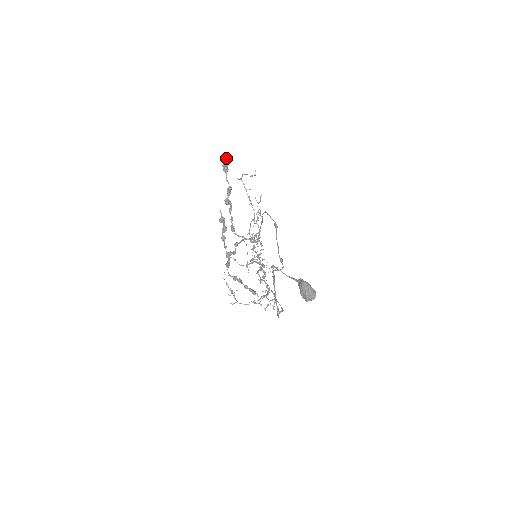
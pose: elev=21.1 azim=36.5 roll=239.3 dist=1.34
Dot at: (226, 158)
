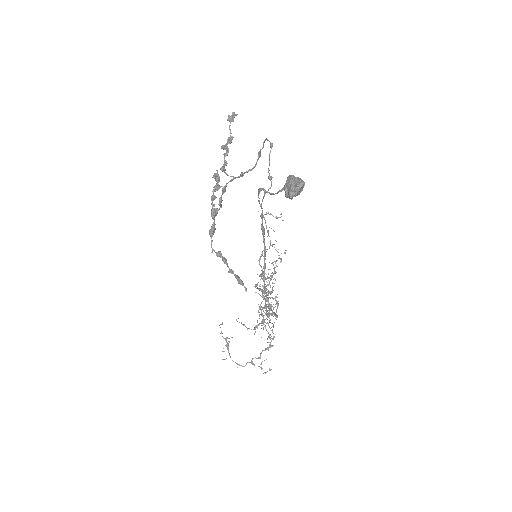
Dot at: (234, 113)
